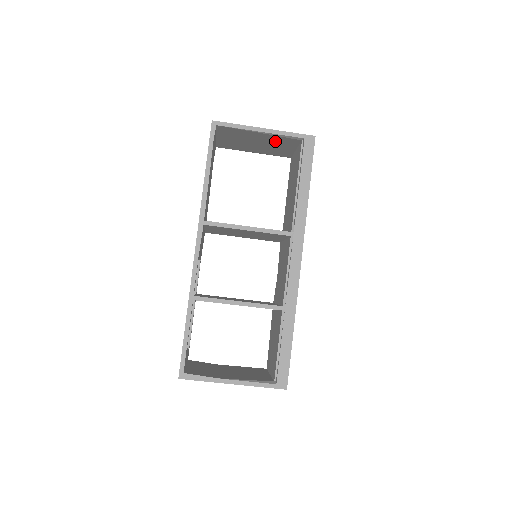
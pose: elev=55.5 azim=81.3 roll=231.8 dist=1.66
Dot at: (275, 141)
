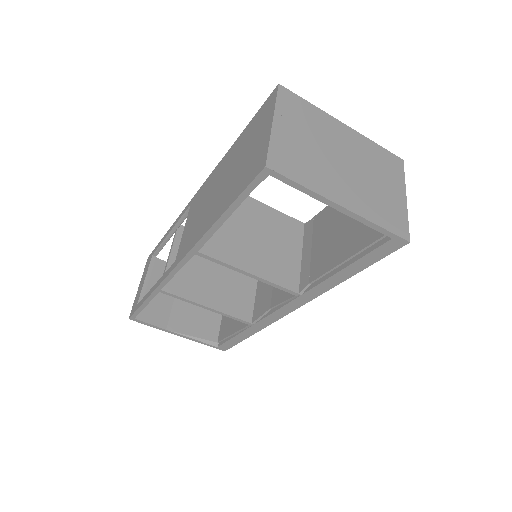
Dot at: occluded
